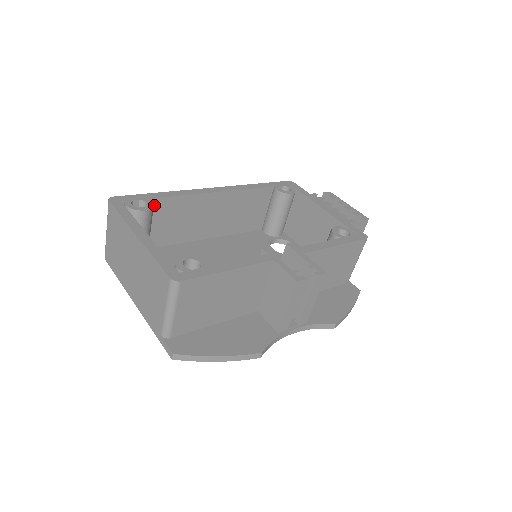
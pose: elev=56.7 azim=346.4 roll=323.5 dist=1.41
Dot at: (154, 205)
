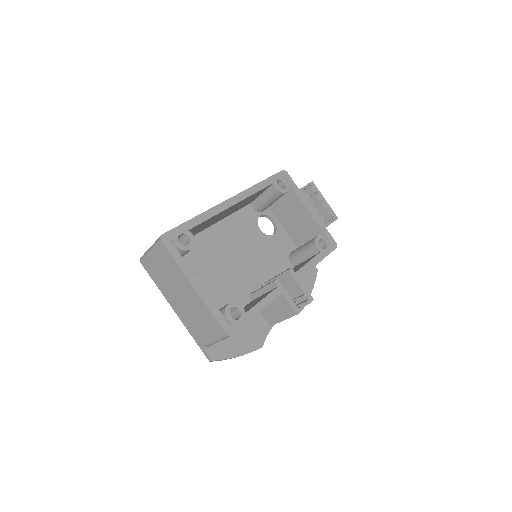
Dot at: (190, 230)
